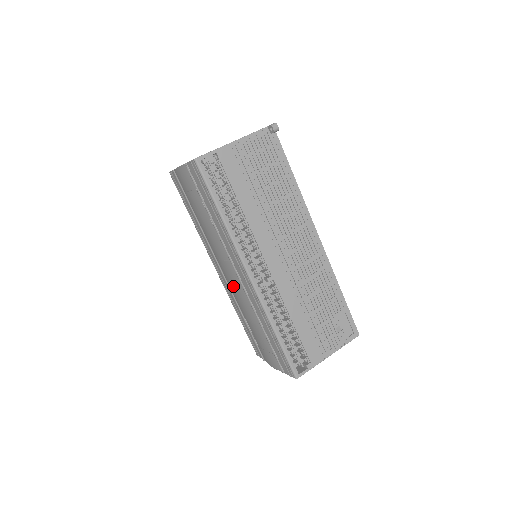
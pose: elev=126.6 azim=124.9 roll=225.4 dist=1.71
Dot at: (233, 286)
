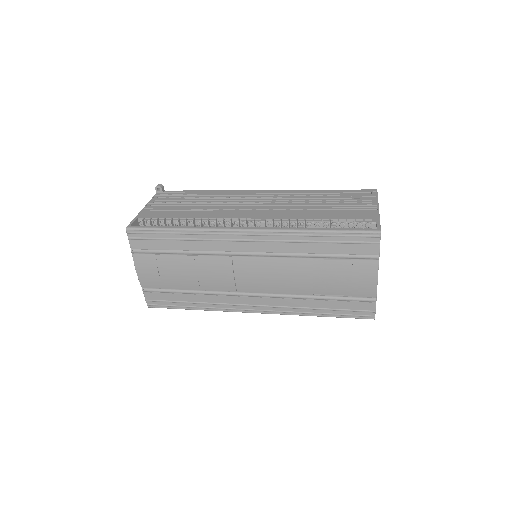
Dot at: (266, 278)
